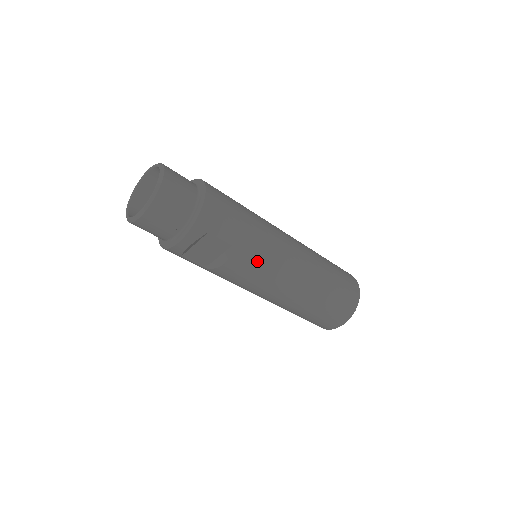
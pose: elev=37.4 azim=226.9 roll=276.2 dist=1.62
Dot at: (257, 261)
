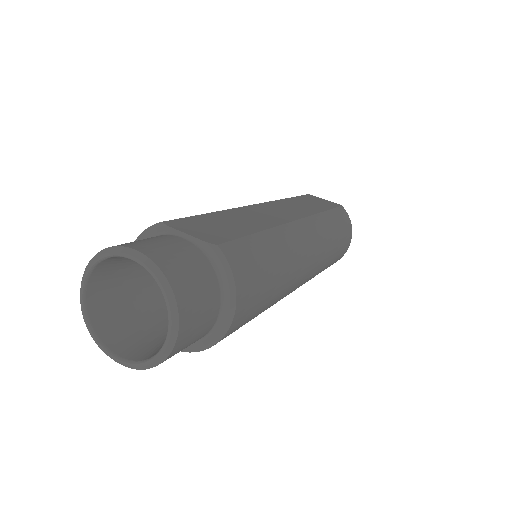
Dot at: occluded
